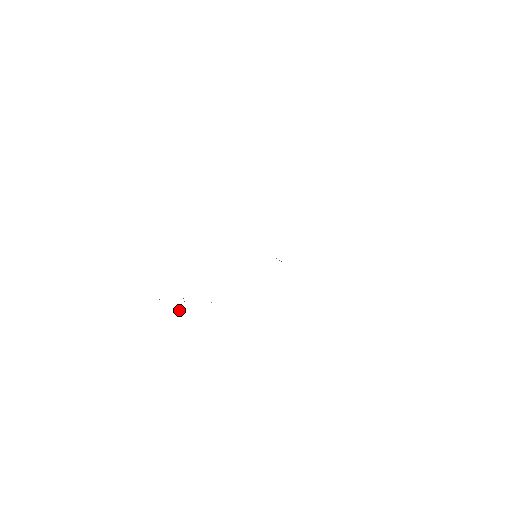
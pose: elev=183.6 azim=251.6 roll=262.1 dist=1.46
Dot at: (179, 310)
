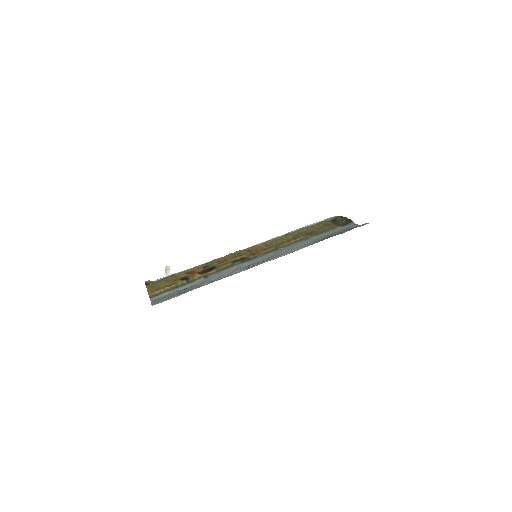
Dot at: (169, 275)
